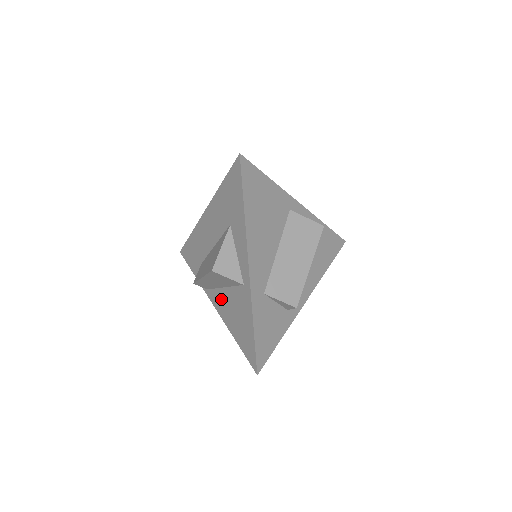
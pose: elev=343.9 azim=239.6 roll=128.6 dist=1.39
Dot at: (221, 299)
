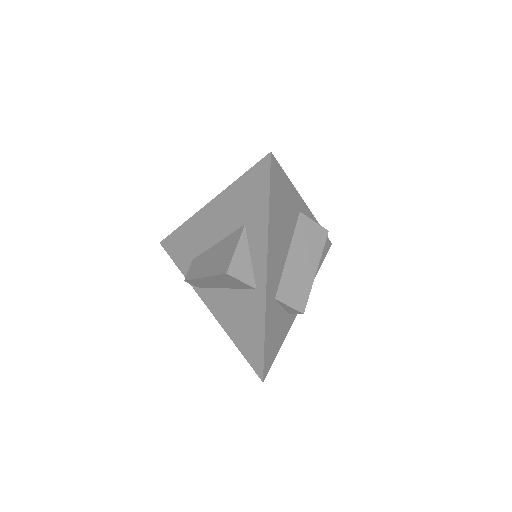
Dot at: (219, 300)
